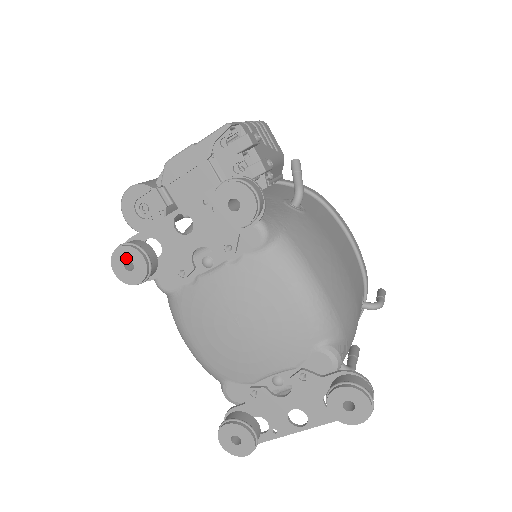
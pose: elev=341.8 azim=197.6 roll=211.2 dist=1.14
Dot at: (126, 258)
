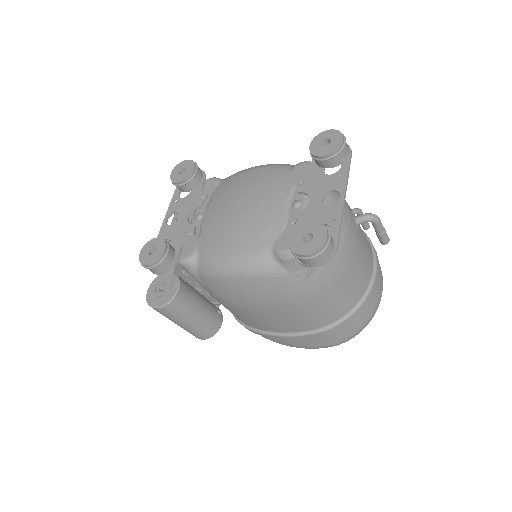
Dot at: (148, 250)
